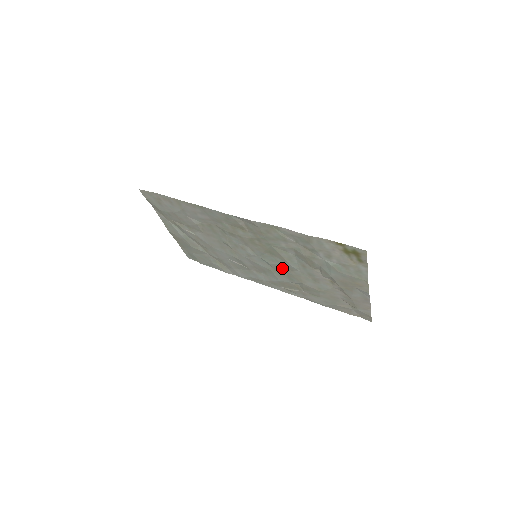
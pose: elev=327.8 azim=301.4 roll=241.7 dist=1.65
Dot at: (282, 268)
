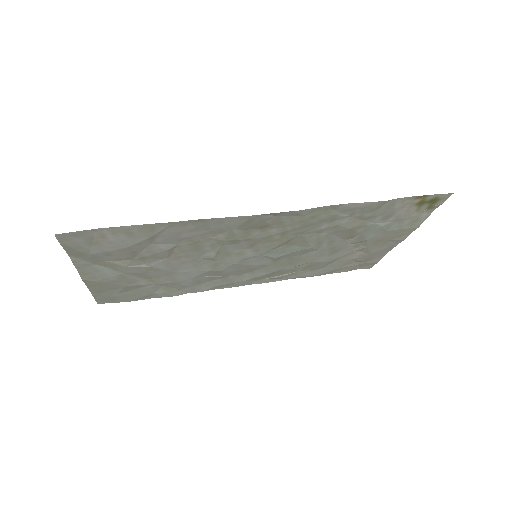
Dot at: (290, 256)
